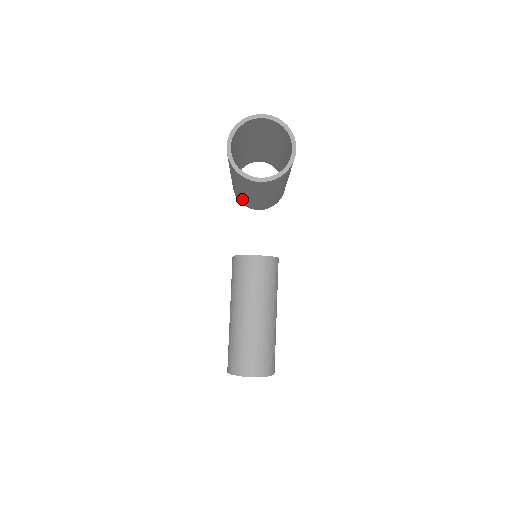
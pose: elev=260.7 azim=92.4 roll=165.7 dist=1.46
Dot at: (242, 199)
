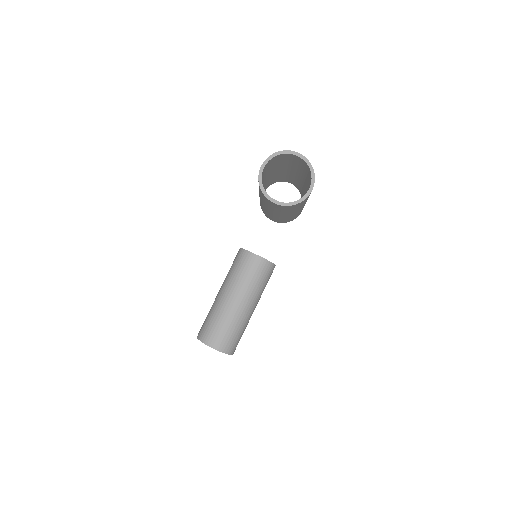
Dot at: (262, 208)
